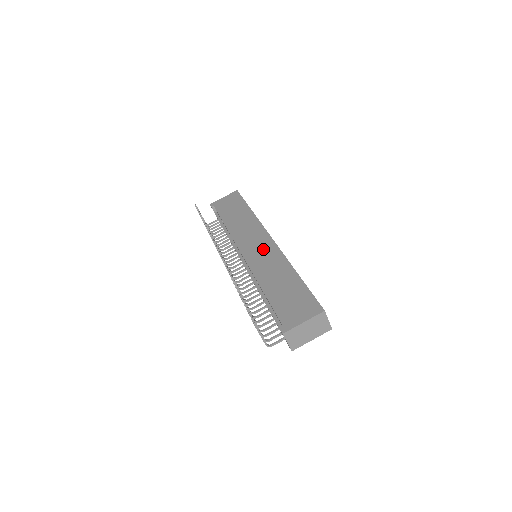
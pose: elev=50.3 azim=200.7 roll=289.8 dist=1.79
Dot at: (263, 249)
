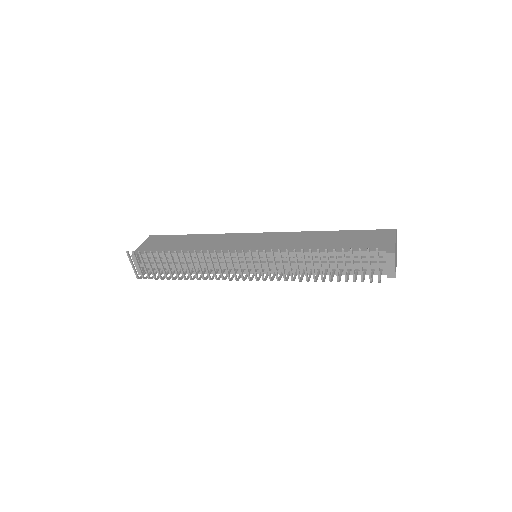
Dot at: (268, 239)
